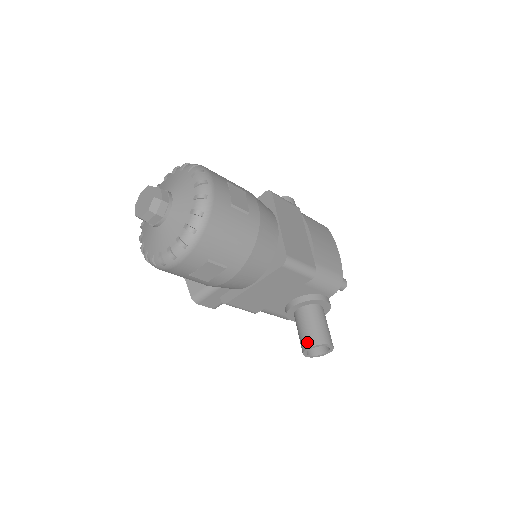
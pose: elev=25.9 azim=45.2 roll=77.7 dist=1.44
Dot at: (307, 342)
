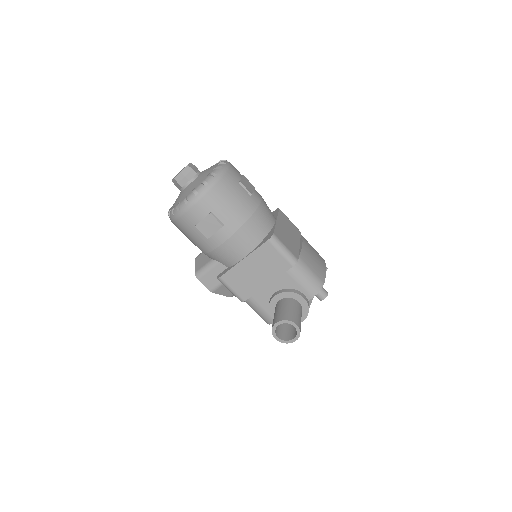
Dot at: (277, 319)
